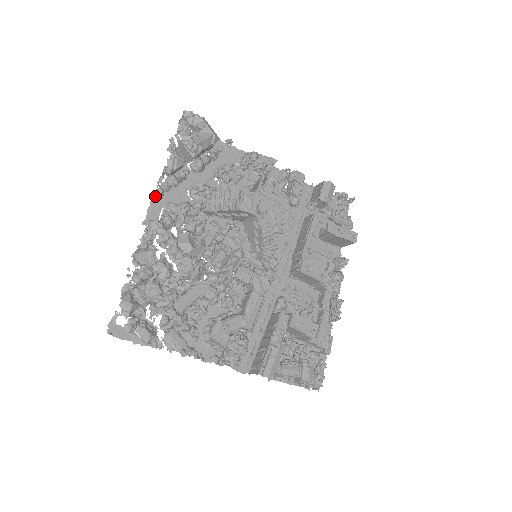
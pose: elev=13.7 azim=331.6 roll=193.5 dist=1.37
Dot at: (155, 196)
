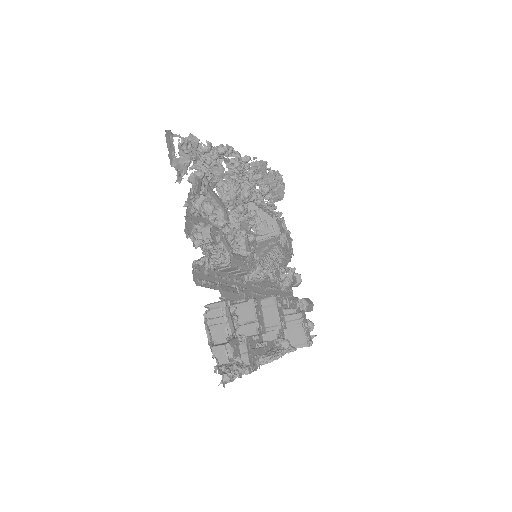
Dot at: (243, 157)
